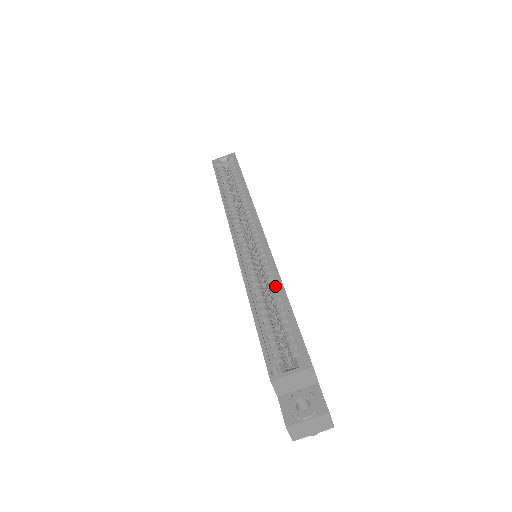
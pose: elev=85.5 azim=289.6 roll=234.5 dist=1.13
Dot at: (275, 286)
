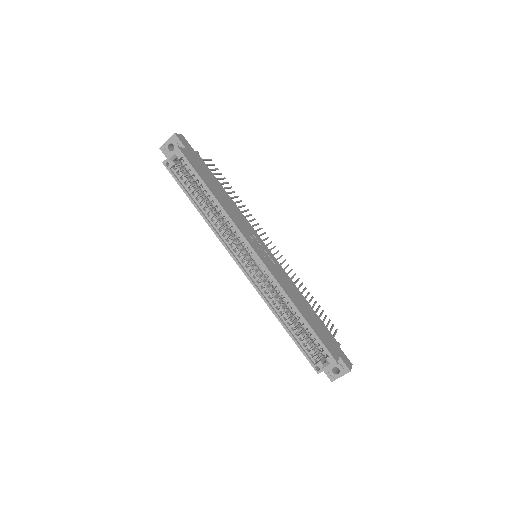
Dot at: (290, 304)
